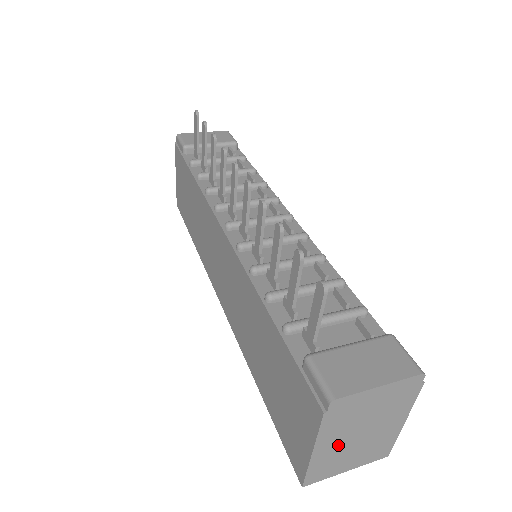
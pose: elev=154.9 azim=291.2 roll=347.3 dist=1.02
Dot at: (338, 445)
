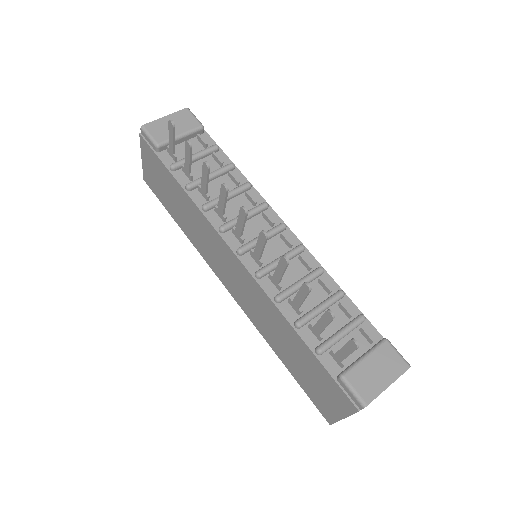
Dot at: occluded
